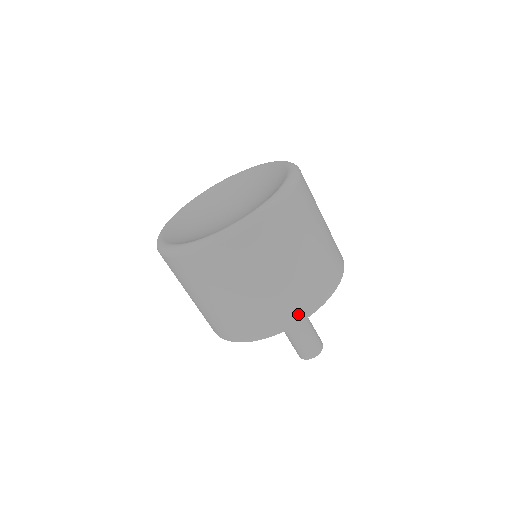
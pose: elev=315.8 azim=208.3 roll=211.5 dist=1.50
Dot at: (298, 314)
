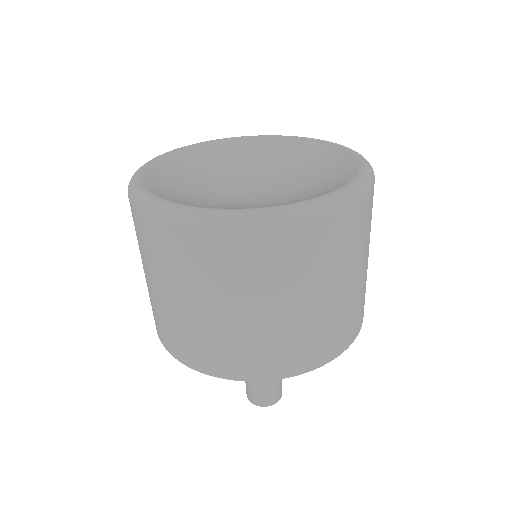
Dot at: (208, 364)
